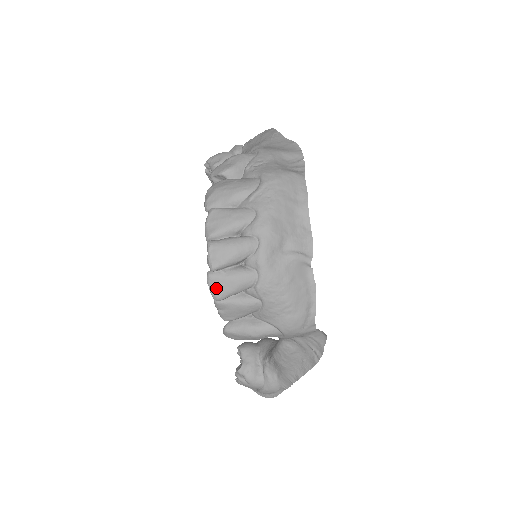
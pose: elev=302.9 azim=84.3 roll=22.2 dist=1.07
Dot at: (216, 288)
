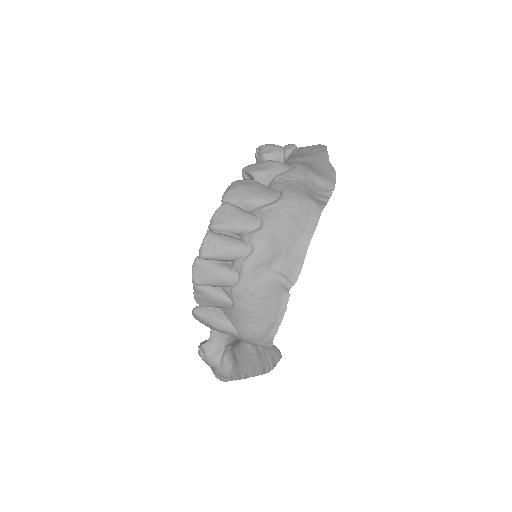
Dot at: (198, 274)
